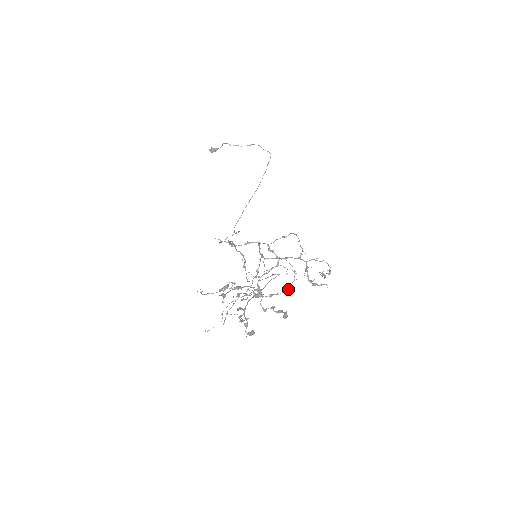
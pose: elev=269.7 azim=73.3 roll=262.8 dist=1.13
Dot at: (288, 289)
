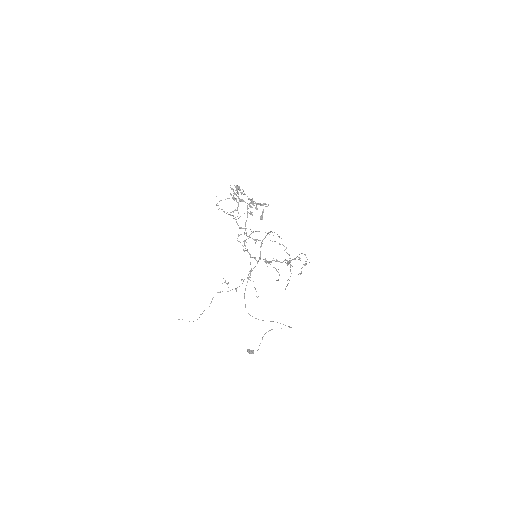
Dot at: (269, 261)
